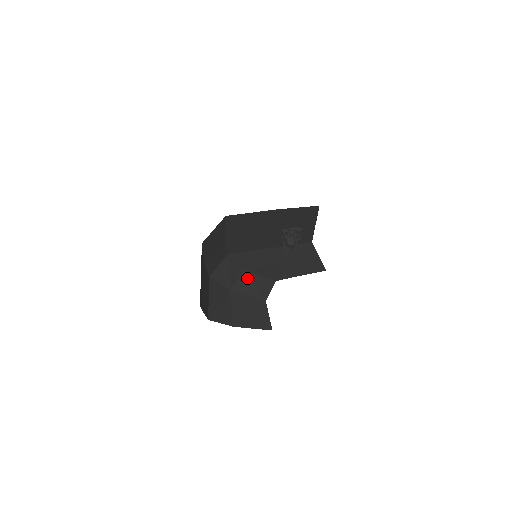
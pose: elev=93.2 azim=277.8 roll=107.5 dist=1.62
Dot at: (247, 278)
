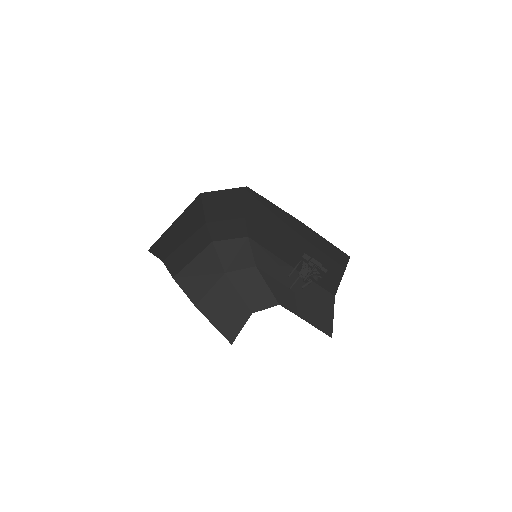
Dot at: (251, 276)
